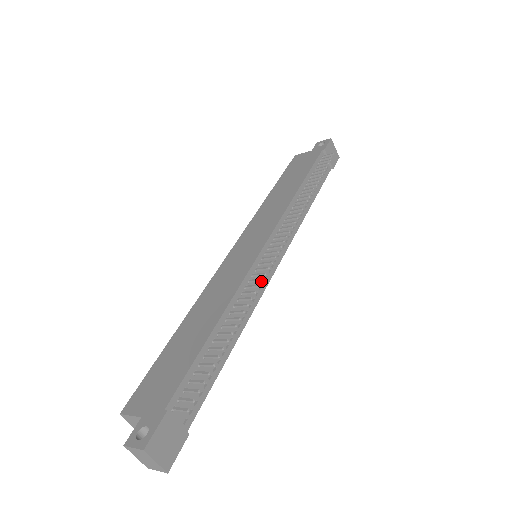
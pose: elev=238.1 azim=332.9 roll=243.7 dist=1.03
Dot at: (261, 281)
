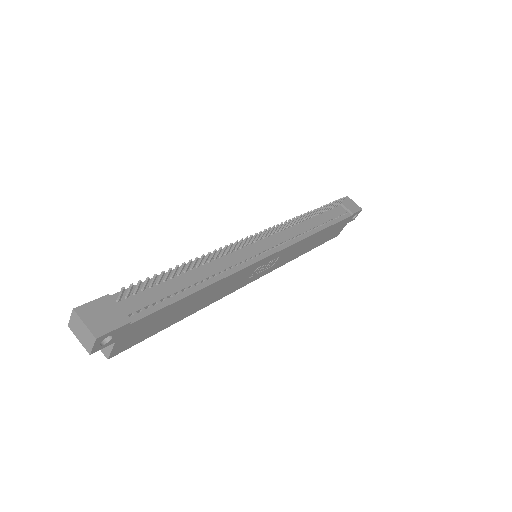
Dot at: (236, 243)
